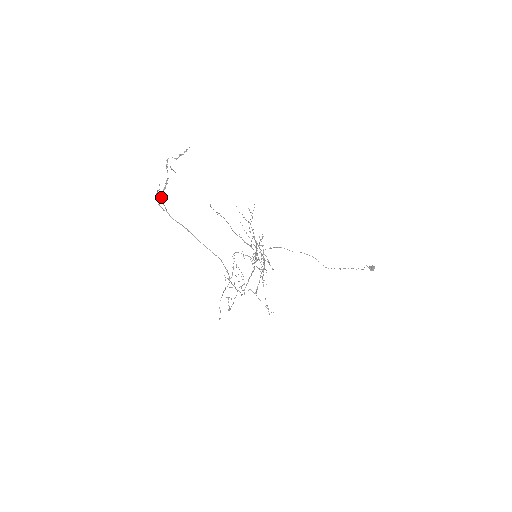
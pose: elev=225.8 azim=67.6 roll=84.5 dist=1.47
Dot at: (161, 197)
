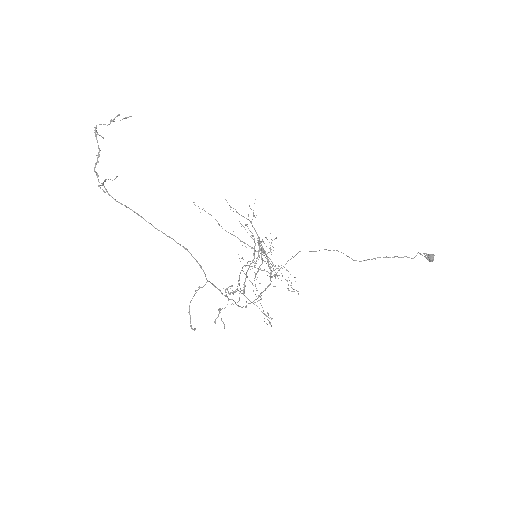
Dot at: (96, 174)
